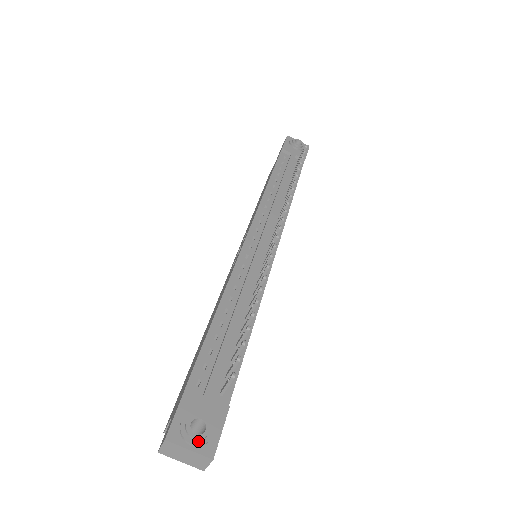
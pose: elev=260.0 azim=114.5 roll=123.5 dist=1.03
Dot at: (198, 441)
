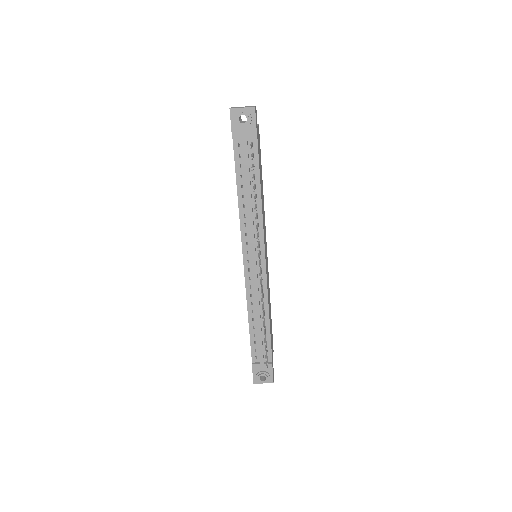
Dot at: (265, 382)
